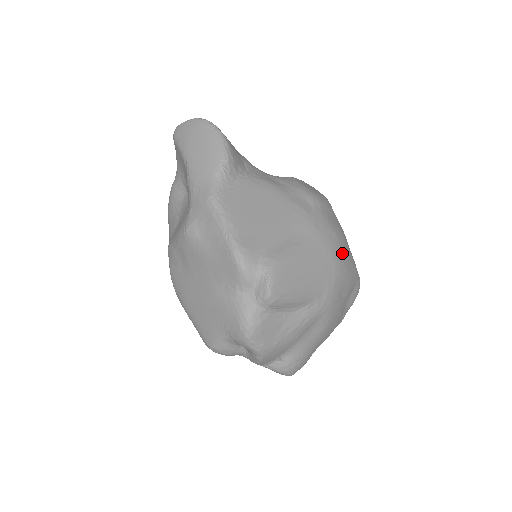
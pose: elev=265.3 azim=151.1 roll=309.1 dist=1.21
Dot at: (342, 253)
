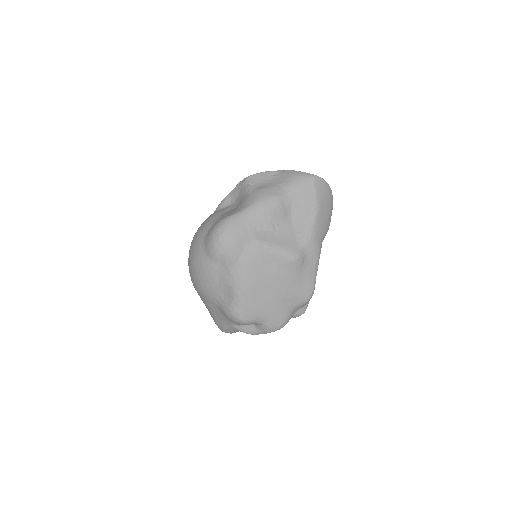
Dot at: occluded
